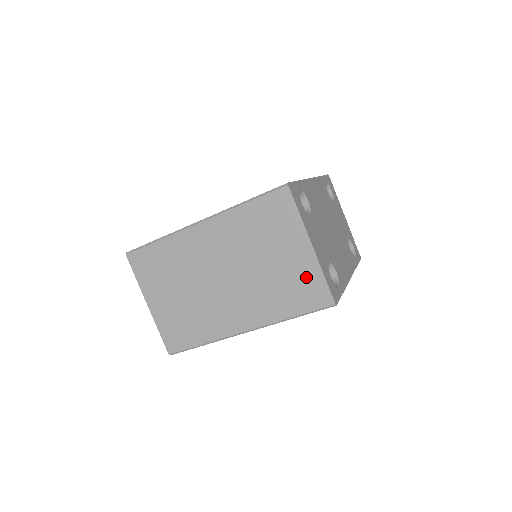
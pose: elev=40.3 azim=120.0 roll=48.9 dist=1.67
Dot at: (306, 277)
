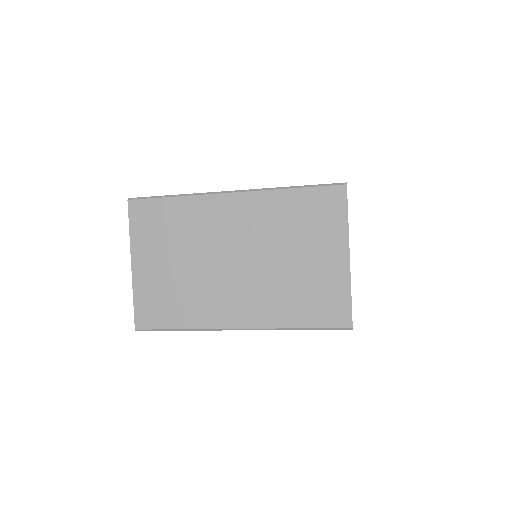
Dot at: (331, 289)
